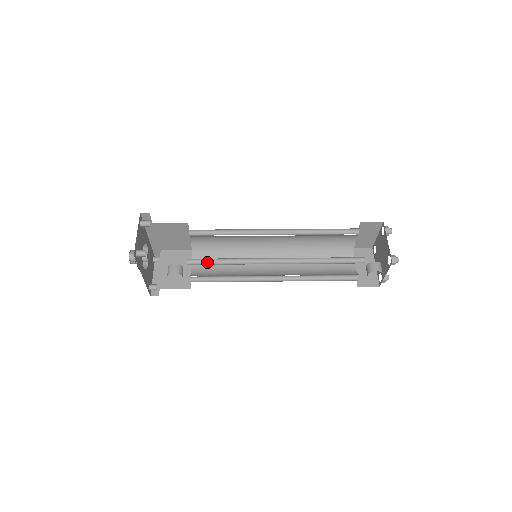
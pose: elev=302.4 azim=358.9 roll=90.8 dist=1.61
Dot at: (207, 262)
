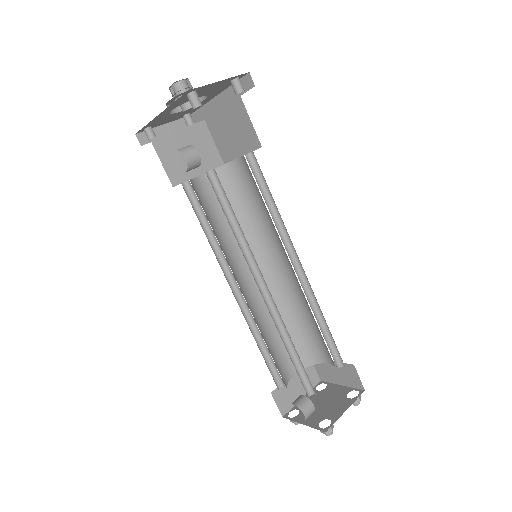
Dot at: (222, 199)
